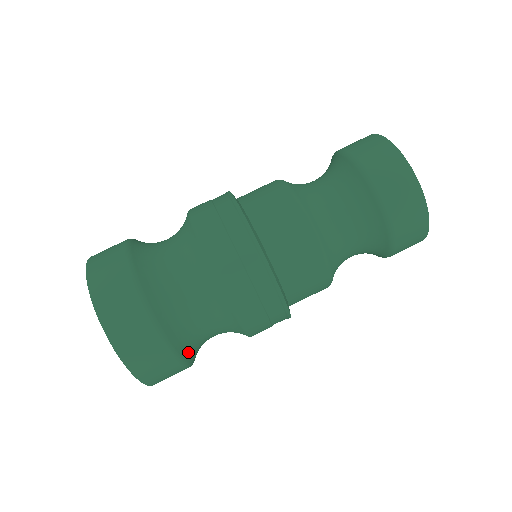
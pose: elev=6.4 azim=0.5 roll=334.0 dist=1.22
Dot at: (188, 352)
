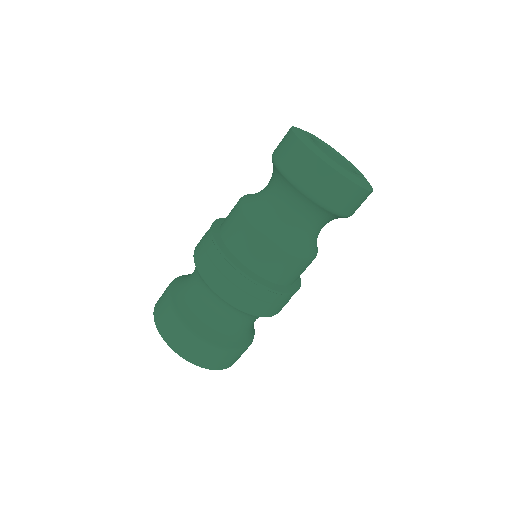
Dot at: (246, 340)
